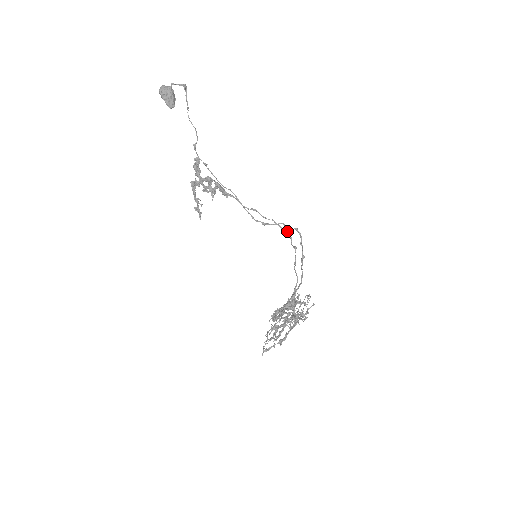
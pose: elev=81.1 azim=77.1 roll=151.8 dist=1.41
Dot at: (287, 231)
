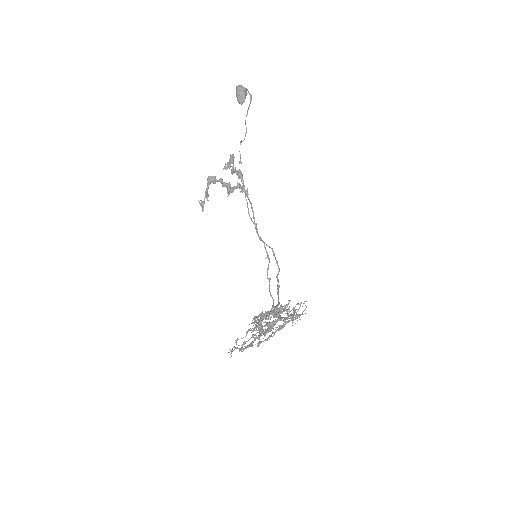
Dot at: (269, 260)
